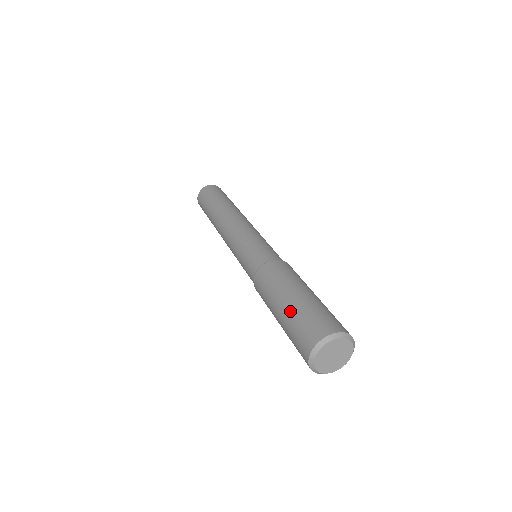
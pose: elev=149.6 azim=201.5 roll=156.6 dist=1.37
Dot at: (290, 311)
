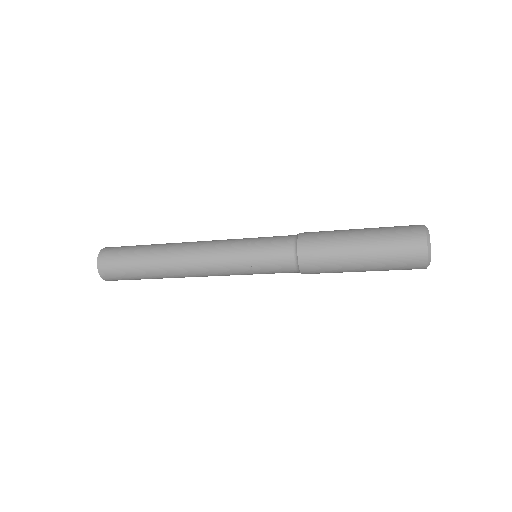
Dot at: (374, 228)
